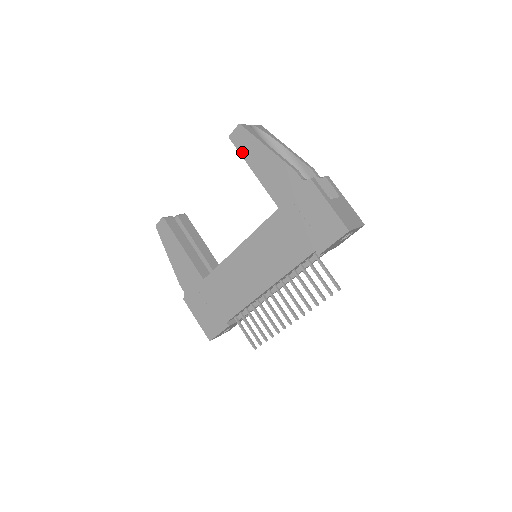
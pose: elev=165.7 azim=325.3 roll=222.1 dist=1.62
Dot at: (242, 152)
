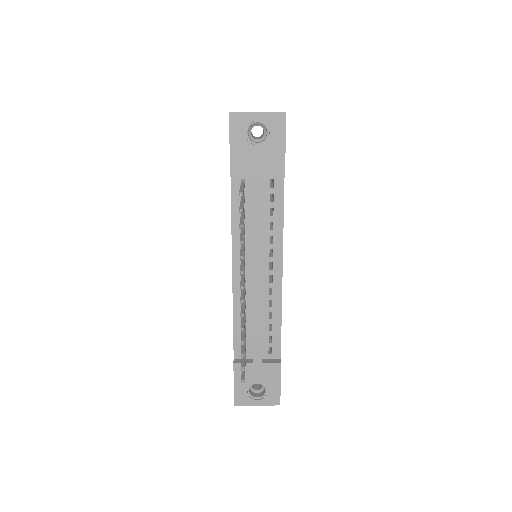
Dot at: occluded
